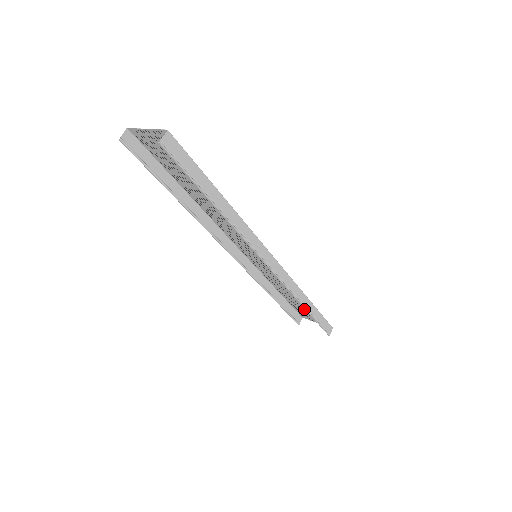
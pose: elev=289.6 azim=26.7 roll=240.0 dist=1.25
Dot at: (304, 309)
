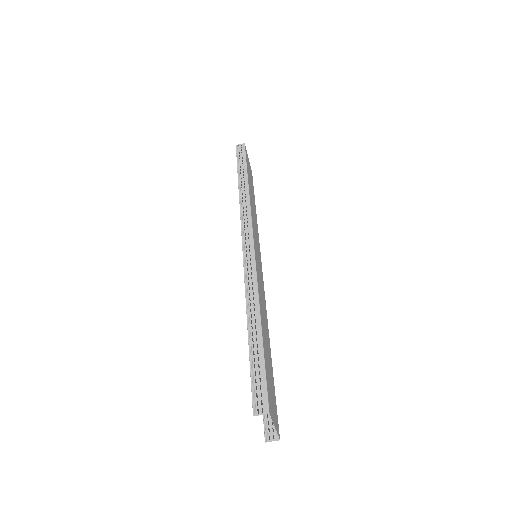
Dot at: occluded
